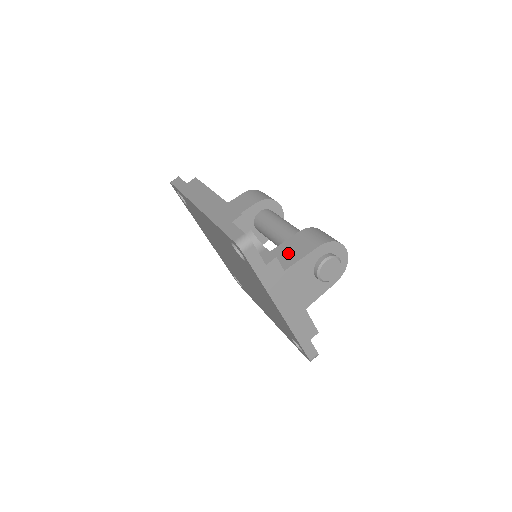
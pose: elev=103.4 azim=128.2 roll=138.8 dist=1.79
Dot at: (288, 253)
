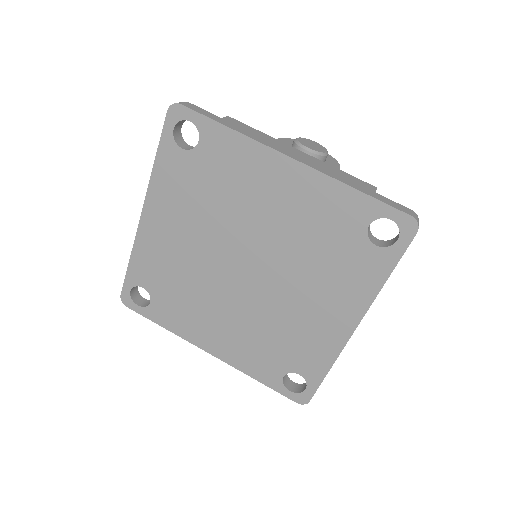
Dot at: occluded
